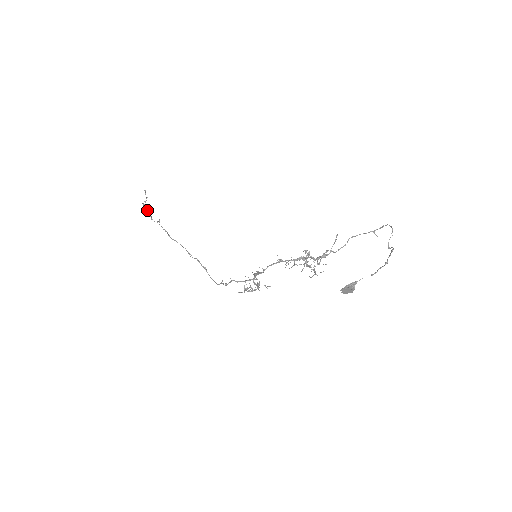
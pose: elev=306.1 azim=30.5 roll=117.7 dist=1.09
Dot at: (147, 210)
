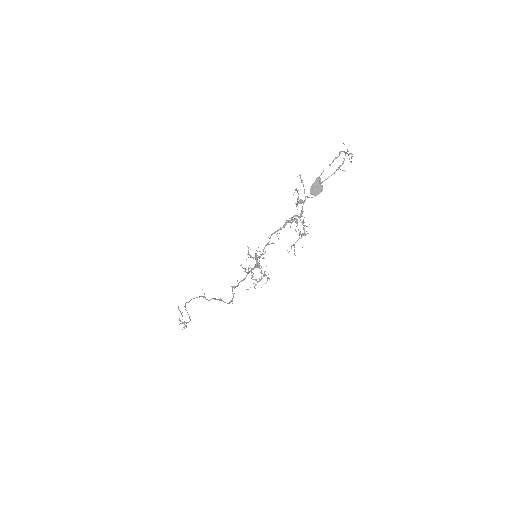
Dot at: (185, 326)
